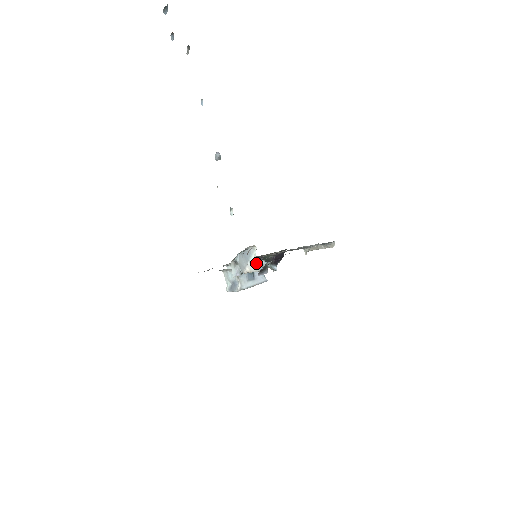
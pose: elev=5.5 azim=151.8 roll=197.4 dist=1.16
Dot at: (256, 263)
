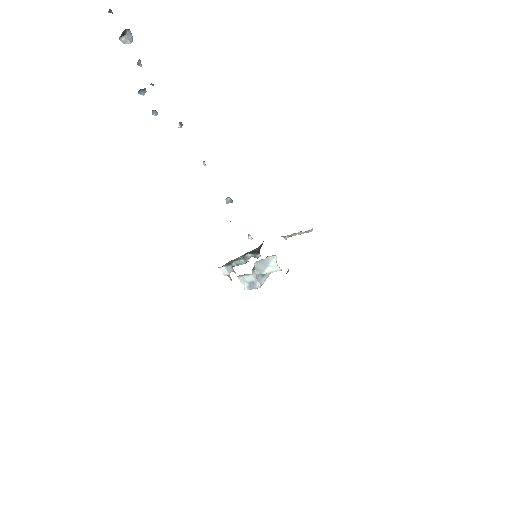
Dot at: (277, 266)
